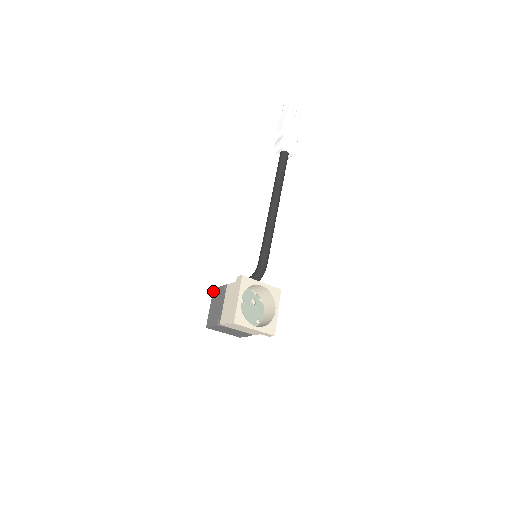
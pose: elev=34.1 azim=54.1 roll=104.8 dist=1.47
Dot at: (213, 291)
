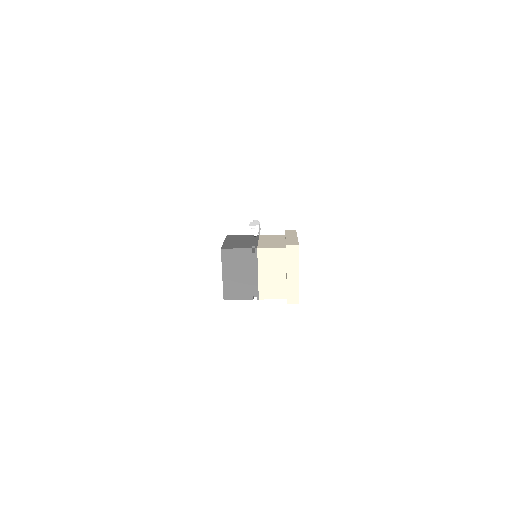
Dot at: (227, 235)
